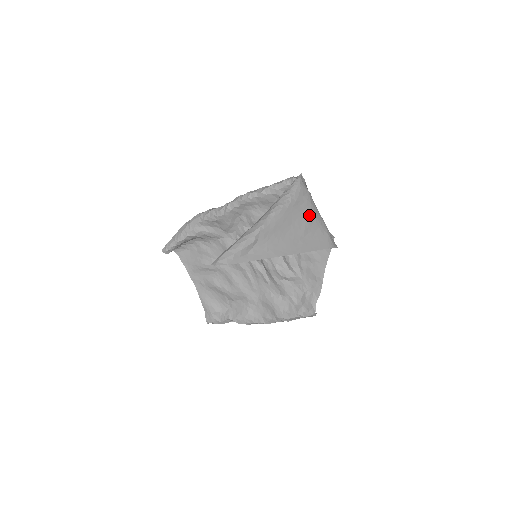
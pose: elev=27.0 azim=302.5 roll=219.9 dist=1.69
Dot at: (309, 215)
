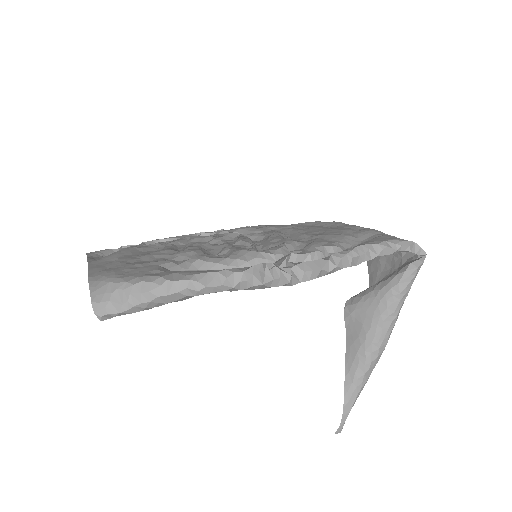
Dot at: (387, 272)
